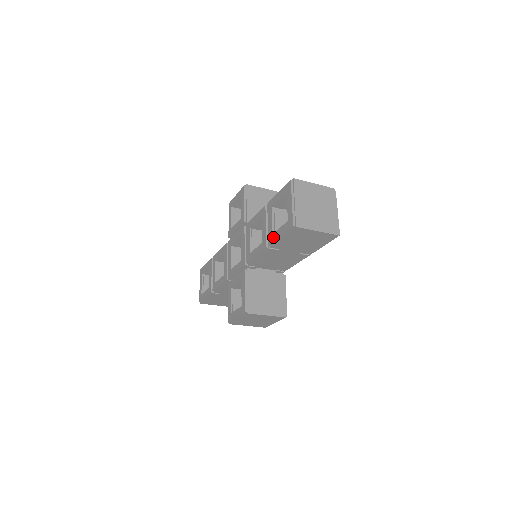
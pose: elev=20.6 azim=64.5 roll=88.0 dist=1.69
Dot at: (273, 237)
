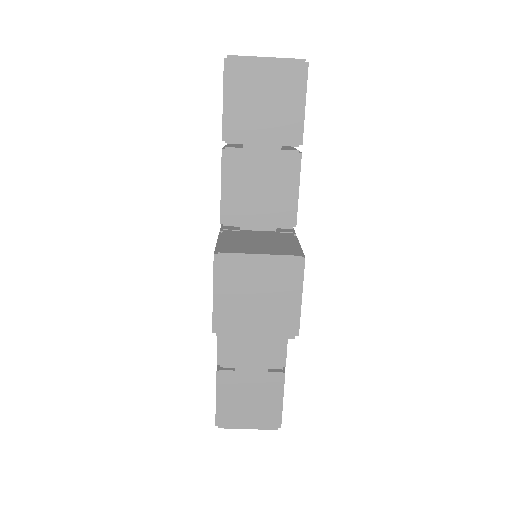
Dot at: (222, 123)
